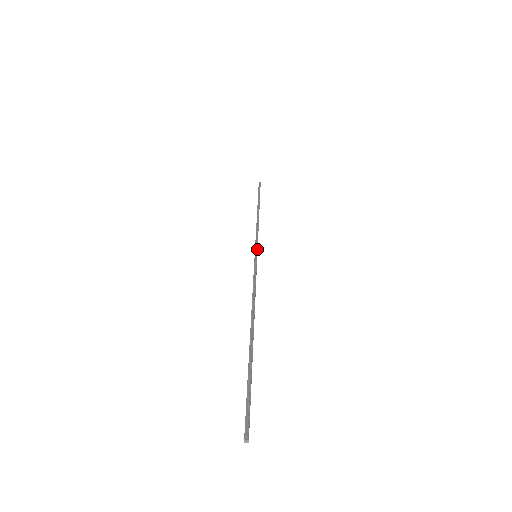
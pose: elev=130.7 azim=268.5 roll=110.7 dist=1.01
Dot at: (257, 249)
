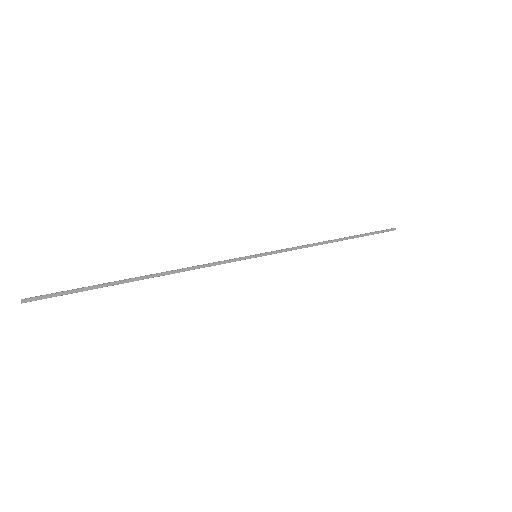
Dot at: (266, 253)
